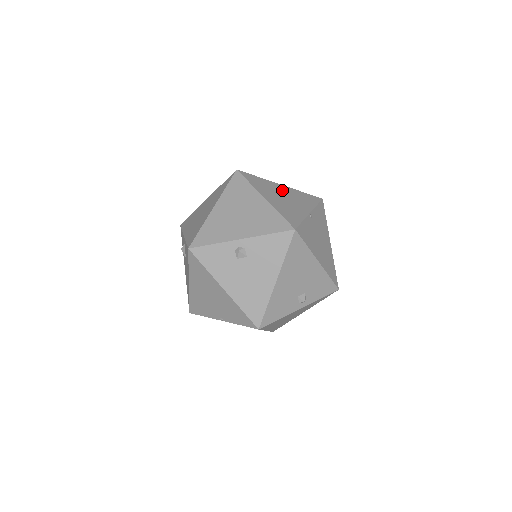
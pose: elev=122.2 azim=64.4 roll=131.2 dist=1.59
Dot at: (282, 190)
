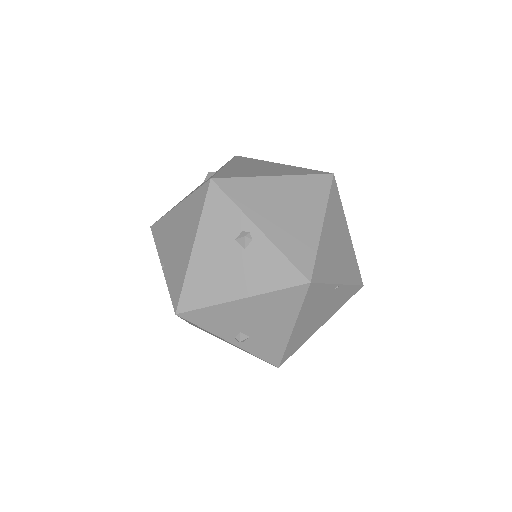
Dot at: (344, 237)
